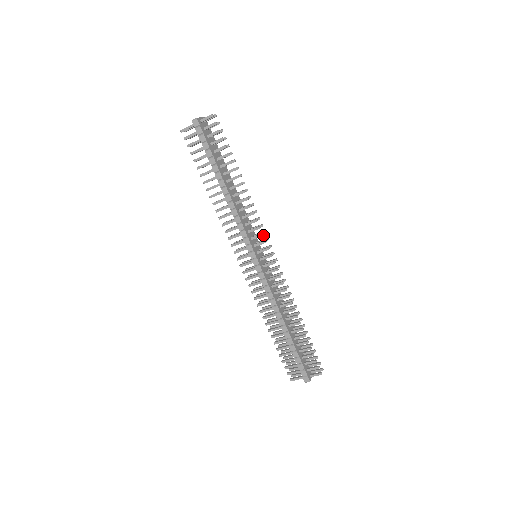
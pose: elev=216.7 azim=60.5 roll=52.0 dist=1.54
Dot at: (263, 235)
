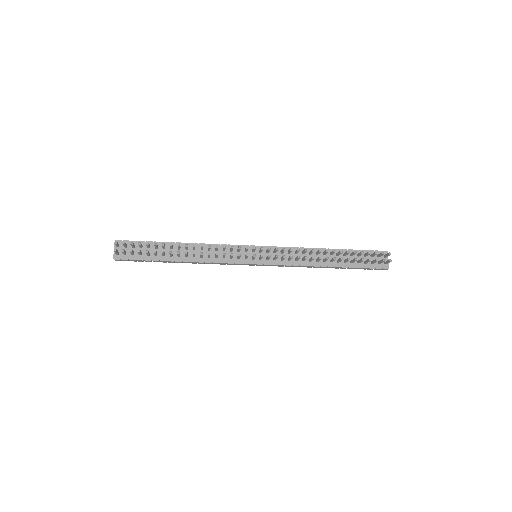
Dot at: (240, 255)
